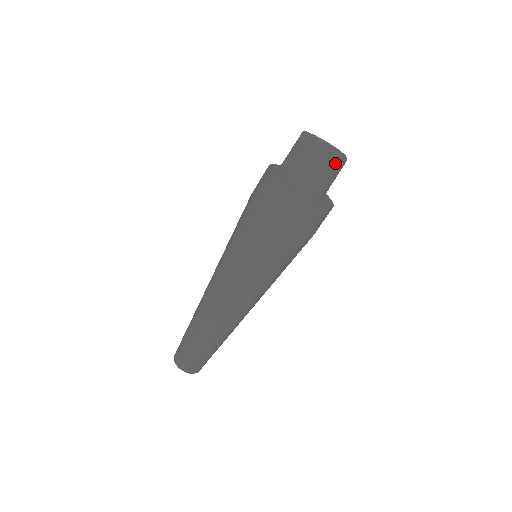
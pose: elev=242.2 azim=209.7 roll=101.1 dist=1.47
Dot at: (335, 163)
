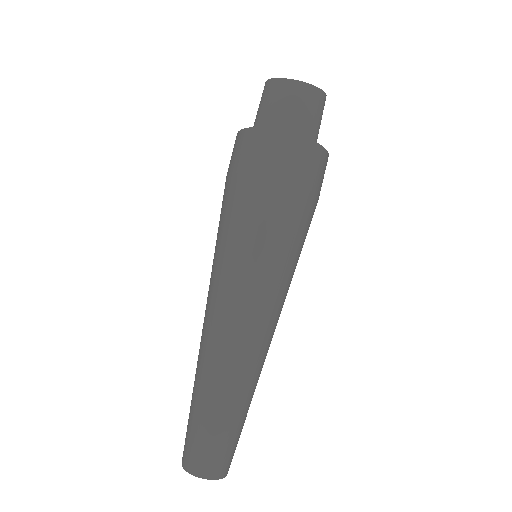
Dot at: (323, 100)
